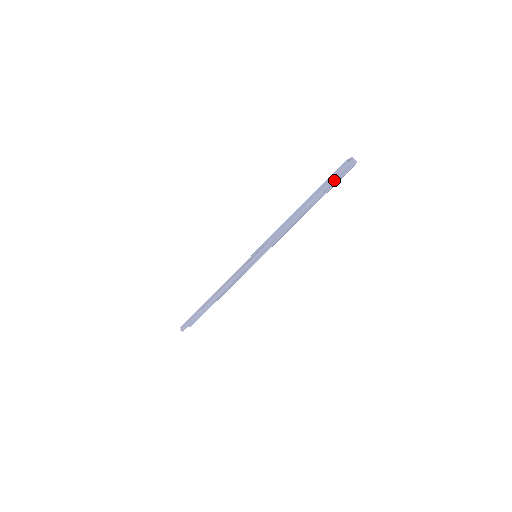
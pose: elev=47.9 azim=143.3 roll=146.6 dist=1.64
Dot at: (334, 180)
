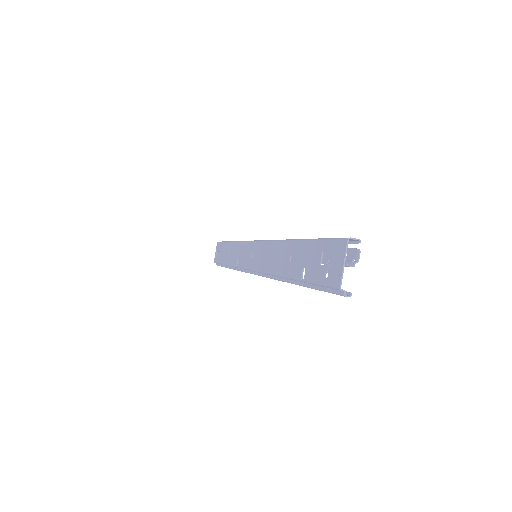
Dot at: (329, 292)
